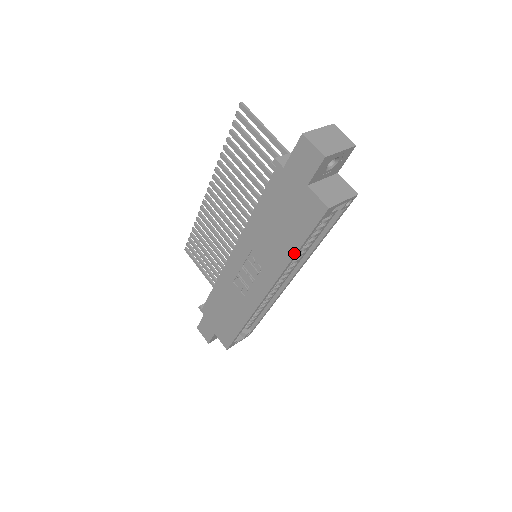
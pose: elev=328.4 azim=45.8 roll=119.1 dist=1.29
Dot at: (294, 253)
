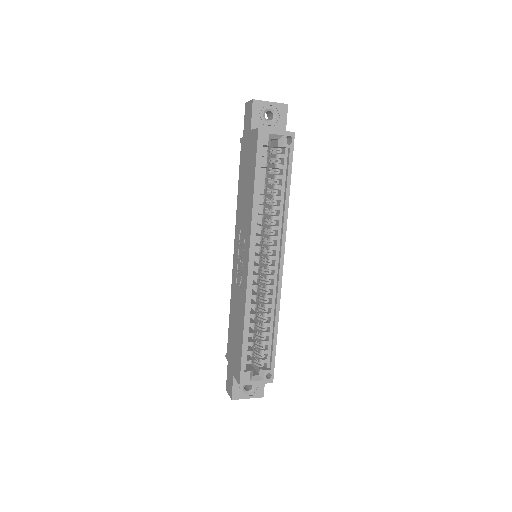
Dot at: (253, 192)
